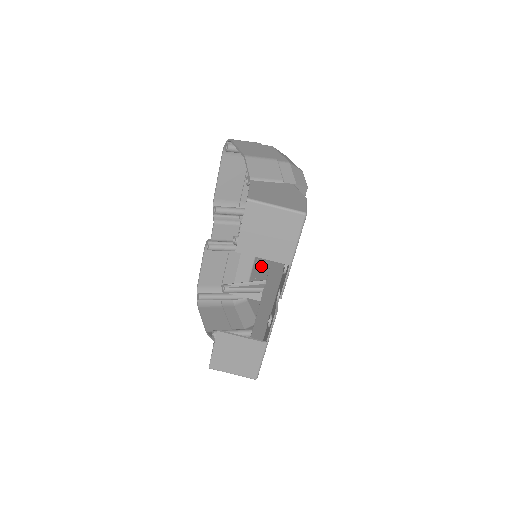
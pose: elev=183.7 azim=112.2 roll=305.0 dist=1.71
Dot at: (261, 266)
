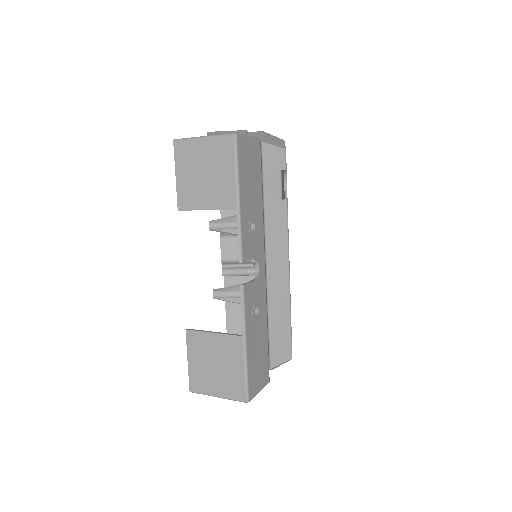
Dot at: occluded
